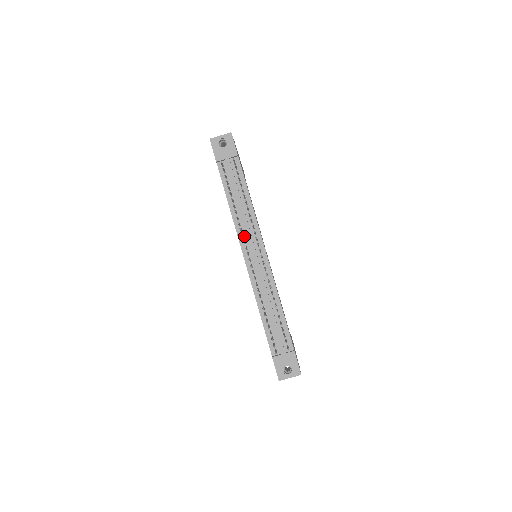
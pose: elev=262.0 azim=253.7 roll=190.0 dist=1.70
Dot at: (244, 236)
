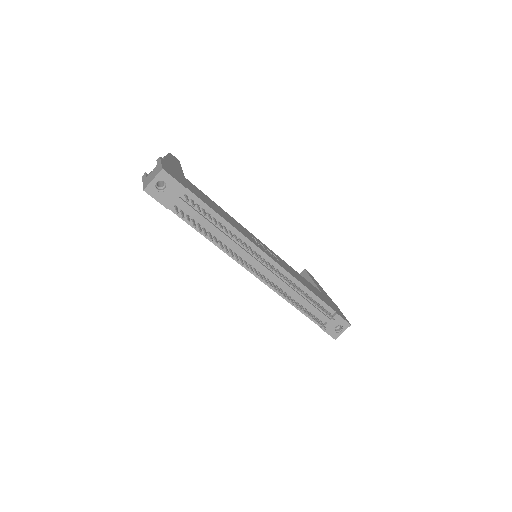
Dot at: (241, 257)
